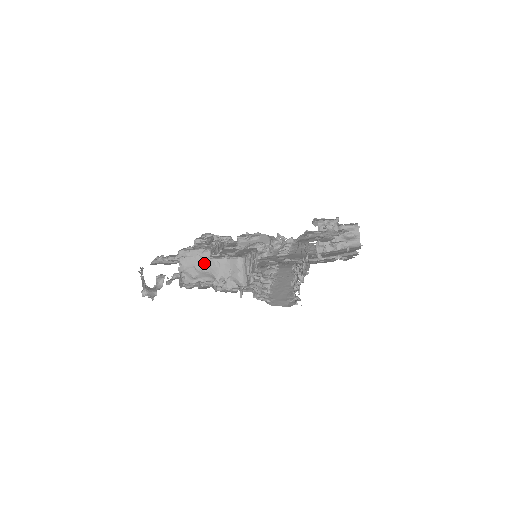
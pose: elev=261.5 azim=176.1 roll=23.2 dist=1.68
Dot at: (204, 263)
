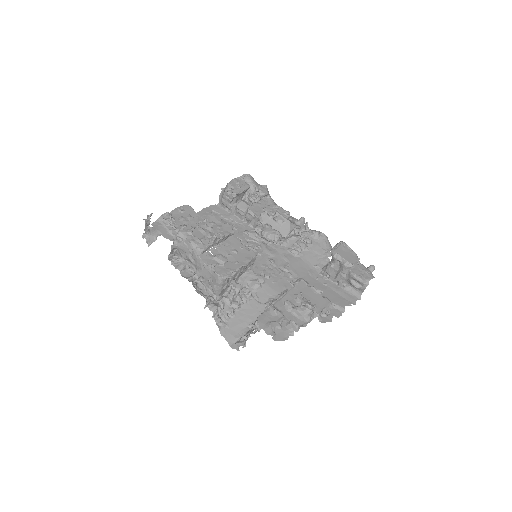
Dot at: (193, 257)
